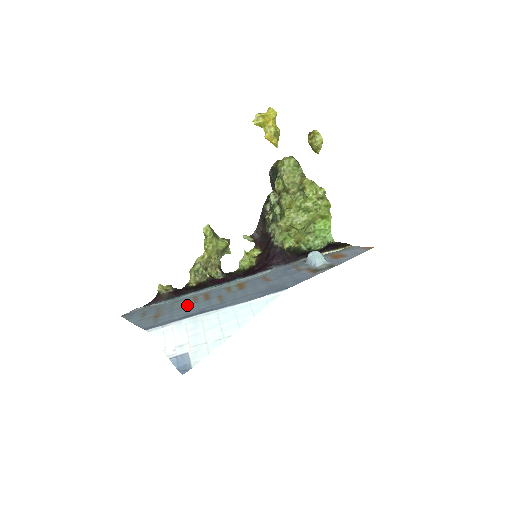
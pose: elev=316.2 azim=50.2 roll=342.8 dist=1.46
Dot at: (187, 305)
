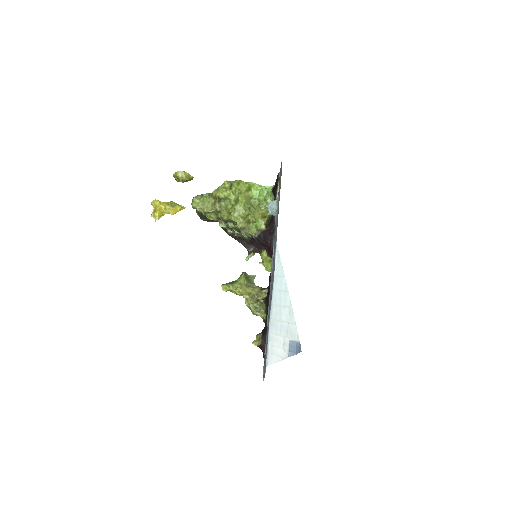
Dot at: (268, 327)
